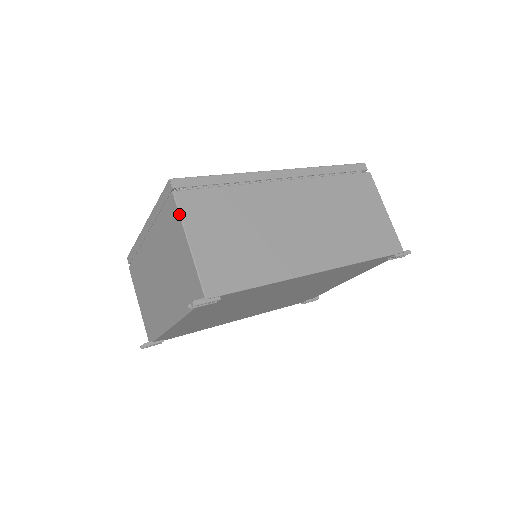
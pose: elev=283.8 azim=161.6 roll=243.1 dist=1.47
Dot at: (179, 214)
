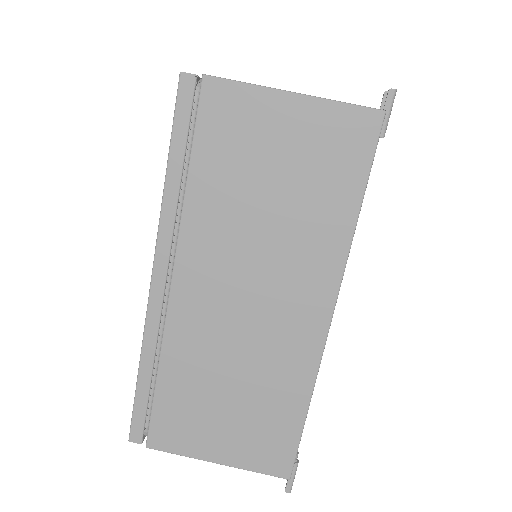
Dot at: occluded
